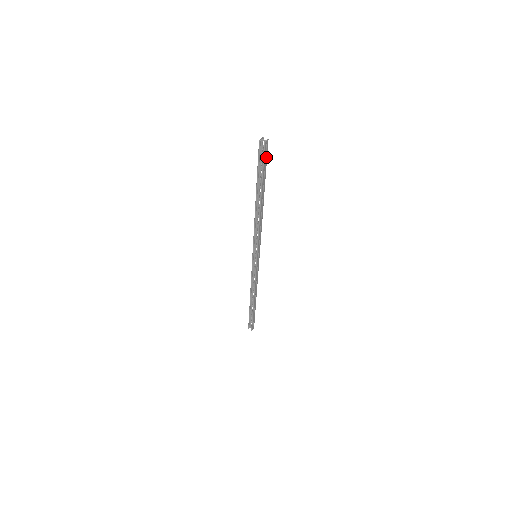
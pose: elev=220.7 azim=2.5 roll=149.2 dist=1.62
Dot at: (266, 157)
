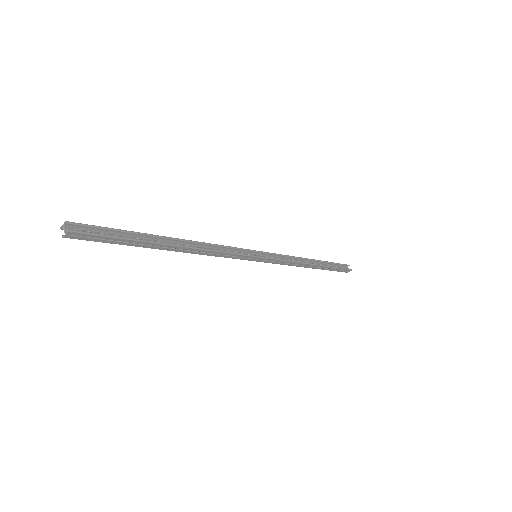
Dot at: (99, 236)
